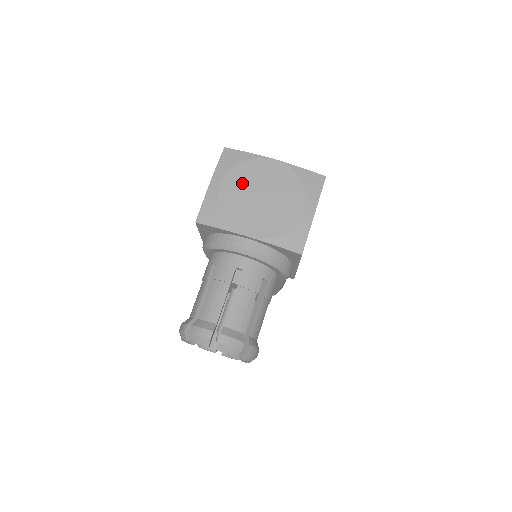
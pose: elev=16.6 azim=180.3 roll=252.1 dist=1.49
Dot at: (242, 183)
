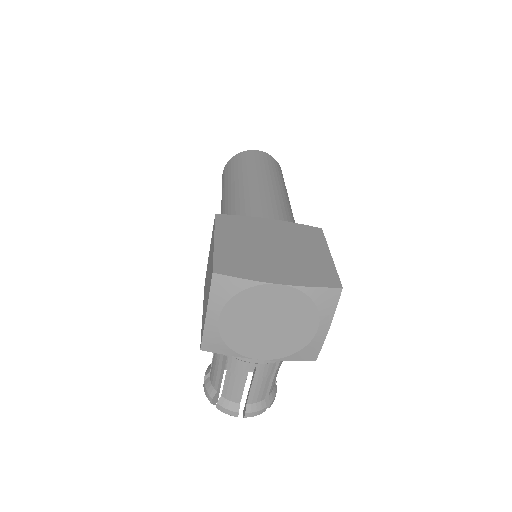
Dot at: (244, 314)
